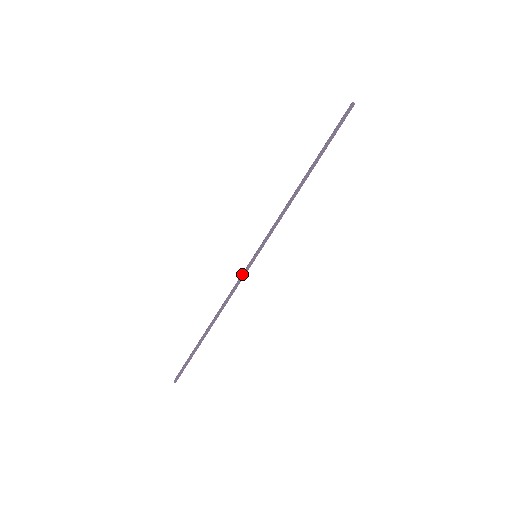
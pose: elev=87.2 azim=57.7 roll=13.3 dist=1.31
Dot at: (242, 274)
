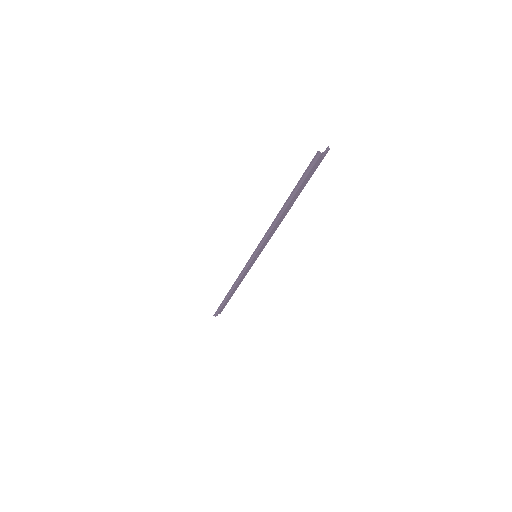
Dot at: (244, 267)
